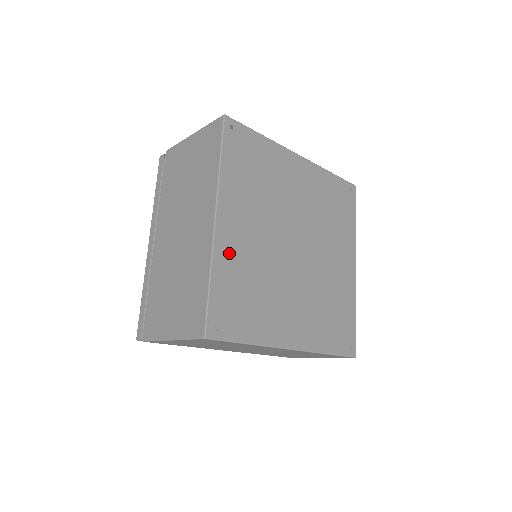
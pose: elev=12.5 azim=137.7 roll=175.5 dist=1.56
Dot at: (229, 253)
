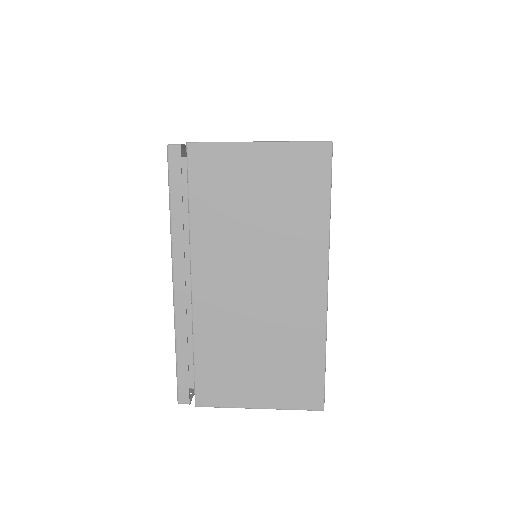
Dot at: occluded
